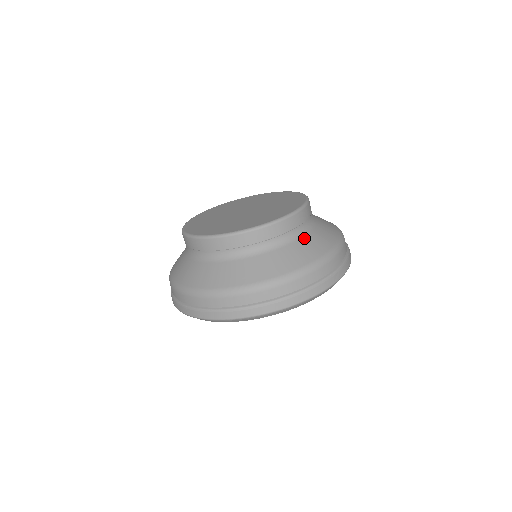
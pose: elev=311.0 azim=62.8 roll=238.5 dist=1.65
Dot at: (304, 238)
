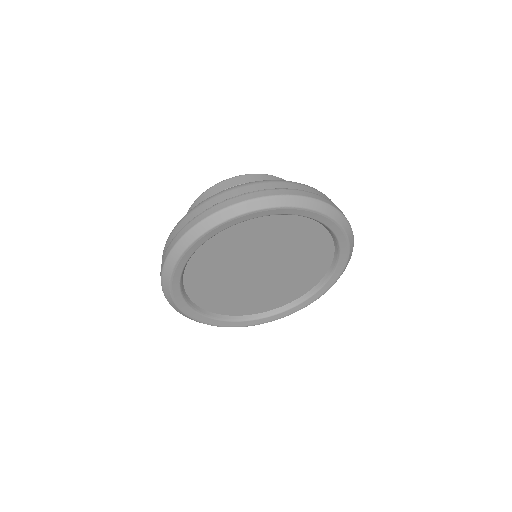
Dot at: occluded
